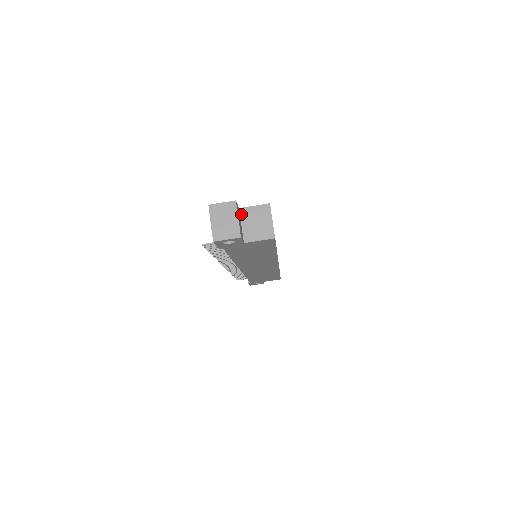
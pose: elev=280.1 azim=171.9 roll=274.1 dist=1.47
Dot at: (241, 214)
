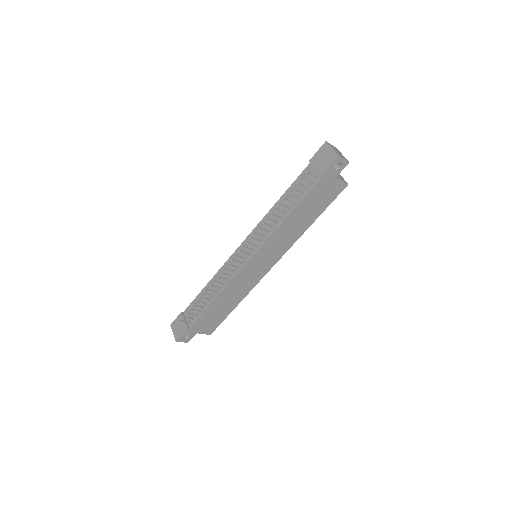
Dot at: occluded
